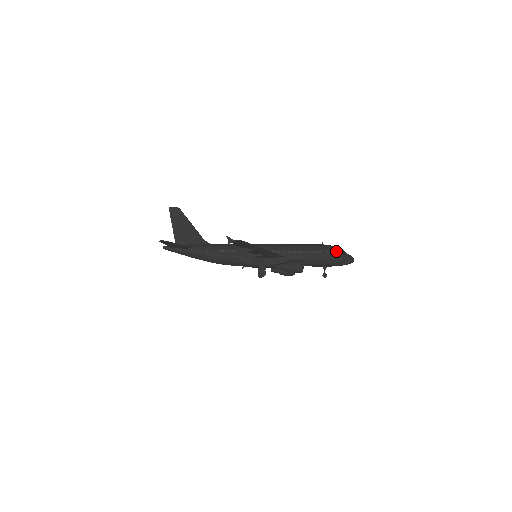
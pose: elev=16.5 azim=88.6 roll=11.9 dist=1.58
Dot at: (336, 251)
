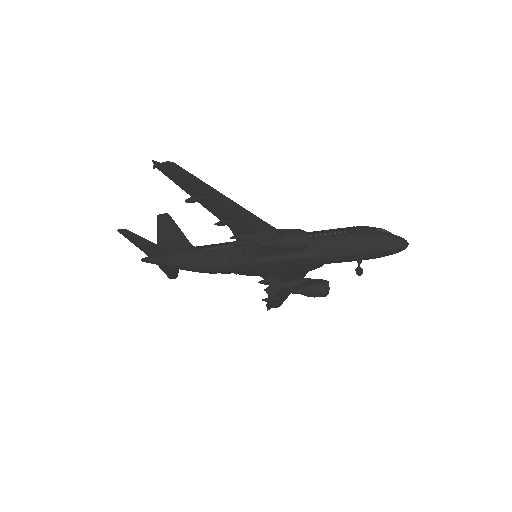
Dot at: (372, 229)
